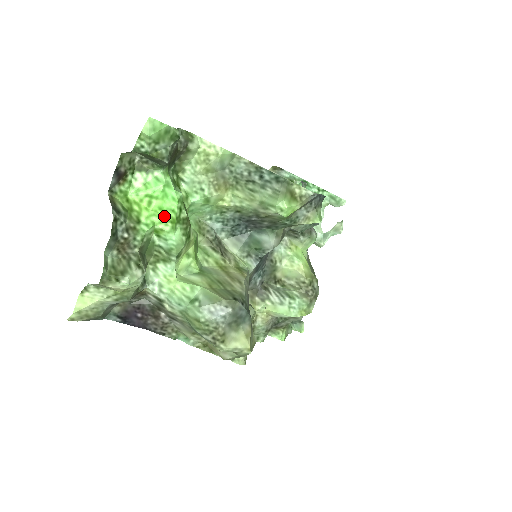
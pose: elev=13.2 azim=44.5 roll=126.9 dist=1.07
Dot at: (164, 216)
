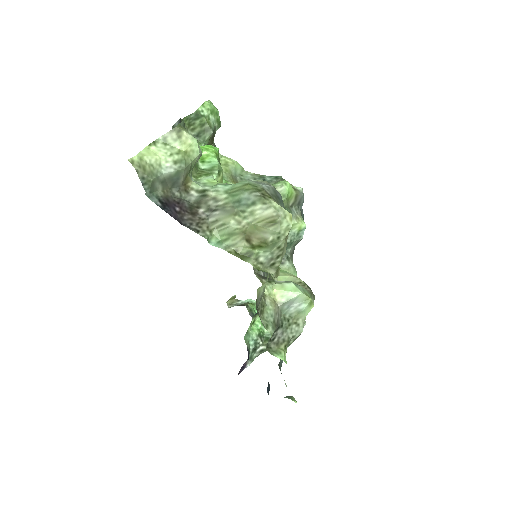
Dot at: (210, 149)
